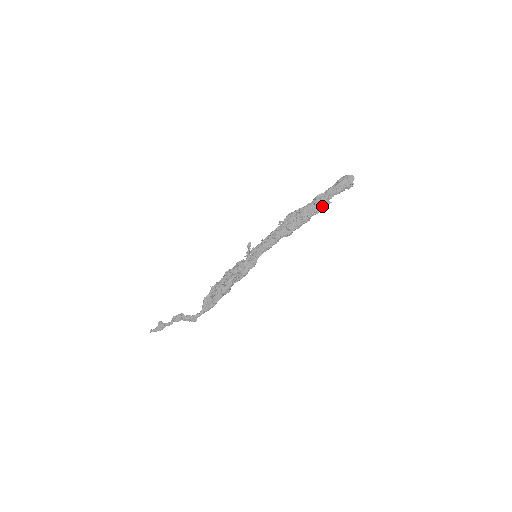
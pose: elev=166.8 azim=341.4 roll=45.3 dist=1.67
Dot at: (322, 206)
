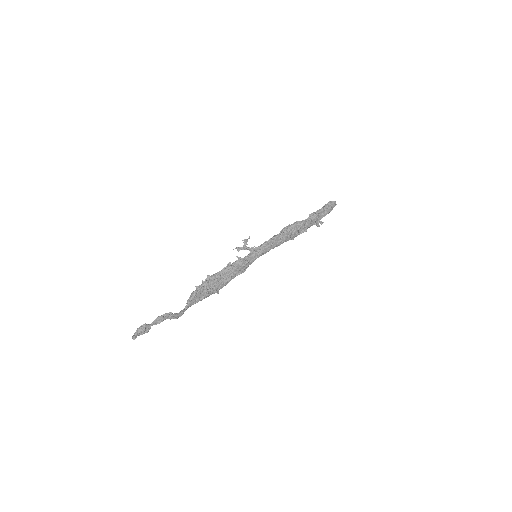
Dot at: (318, 225)
